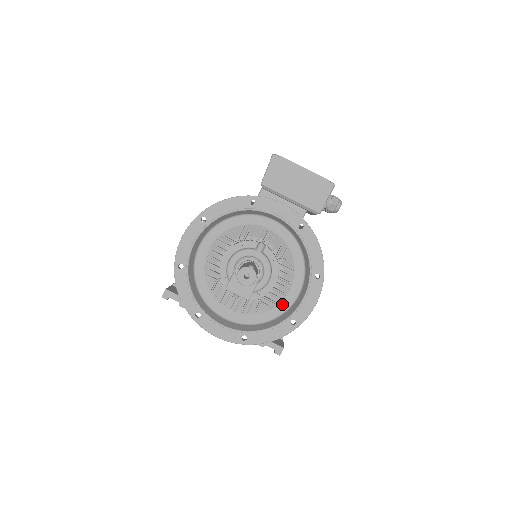
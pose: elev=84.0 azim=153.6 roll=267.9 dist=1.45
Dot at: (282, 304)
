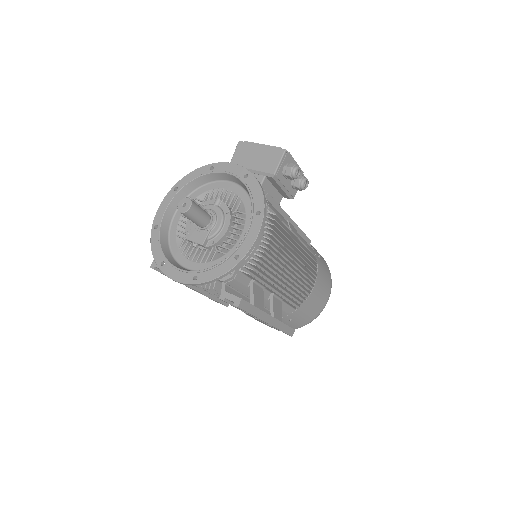
Dot at: (234, 249)
